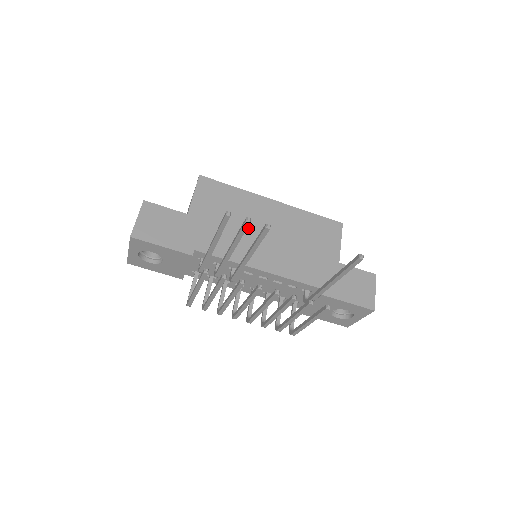
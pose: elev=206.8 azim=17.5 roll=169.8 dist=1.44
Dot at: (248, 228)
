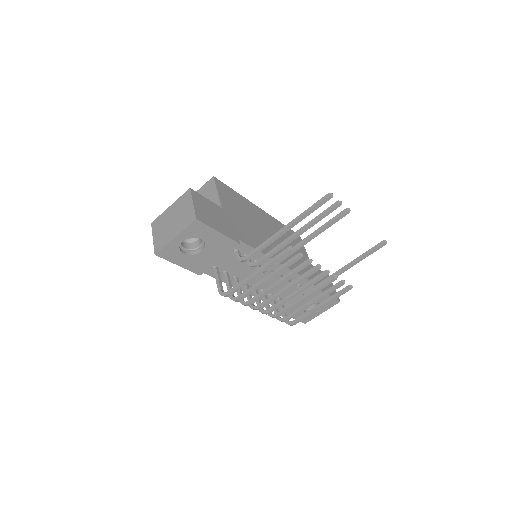
Dot at: (259, 228)
